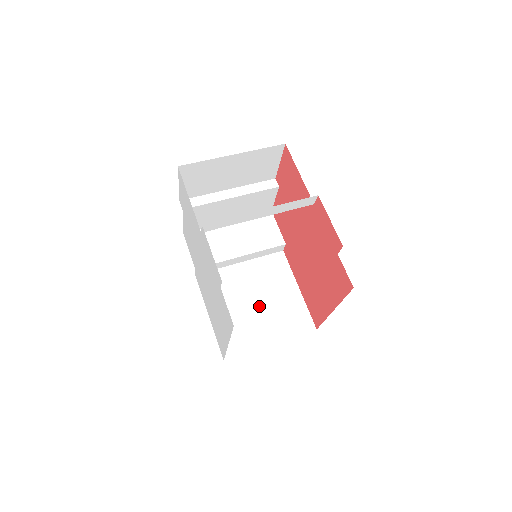
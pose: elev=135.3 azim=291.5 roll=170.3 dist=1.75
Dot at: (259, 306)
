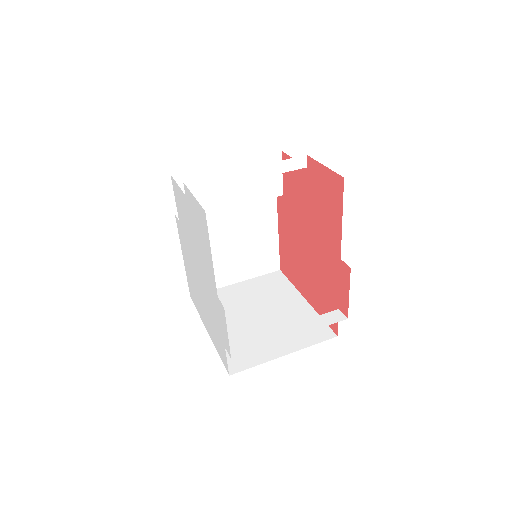
Dot at: (235, 249)
